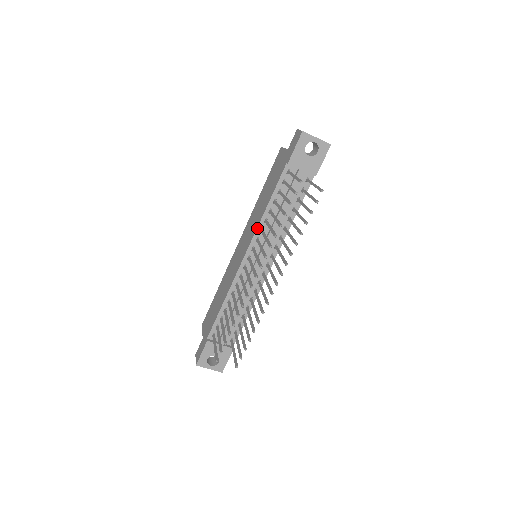
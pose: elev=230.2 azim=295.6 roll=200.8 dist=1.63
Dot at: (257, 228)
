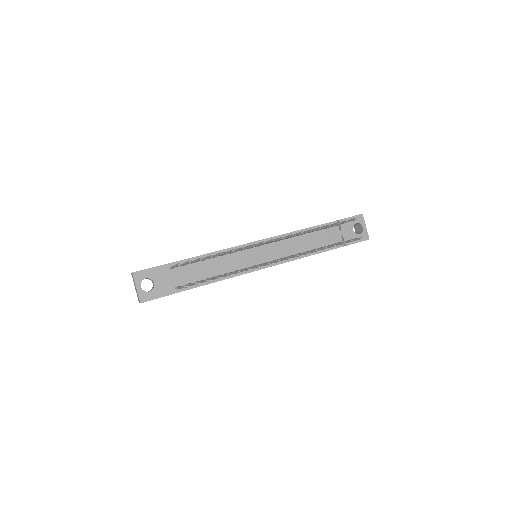
Dot at: (283, 234)
